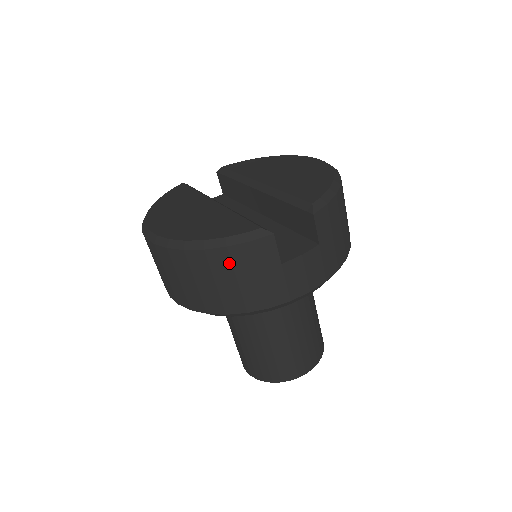
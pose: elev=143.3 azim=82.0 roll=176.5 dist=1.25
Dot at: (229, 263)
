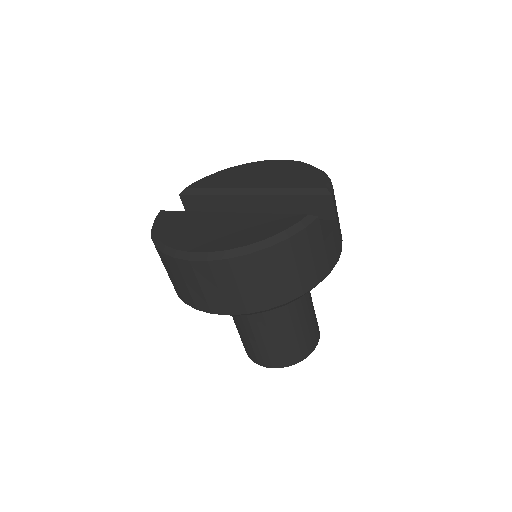
Dot at: (290, 253)
